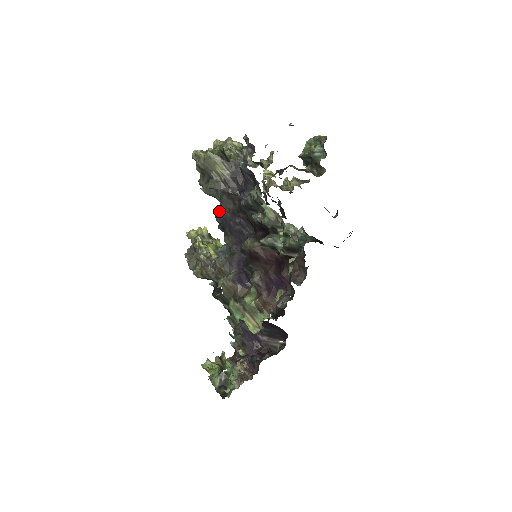
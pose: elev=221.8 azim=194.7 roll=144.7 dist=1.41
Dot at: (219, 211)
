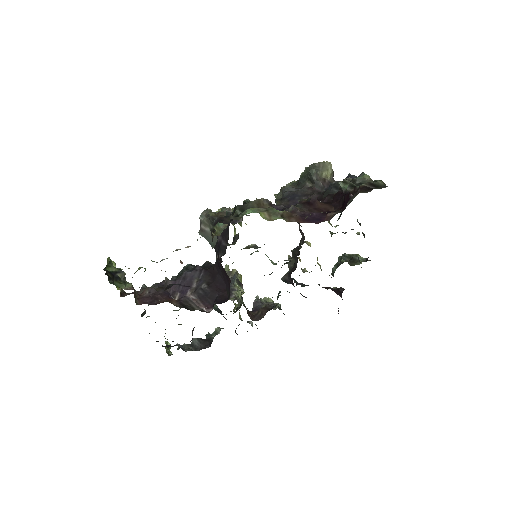
Dot at: (292, 191)
